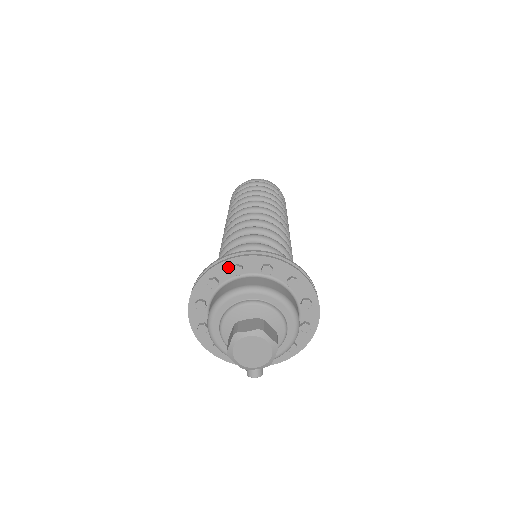
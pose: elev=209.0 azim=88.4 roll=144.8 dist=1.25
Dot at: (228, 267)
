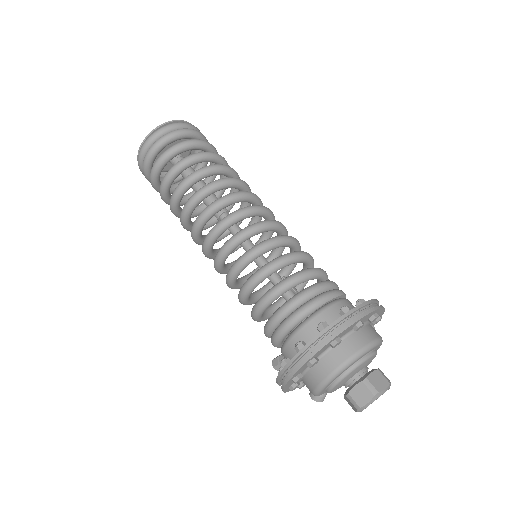
Dot at: (353, 326)
